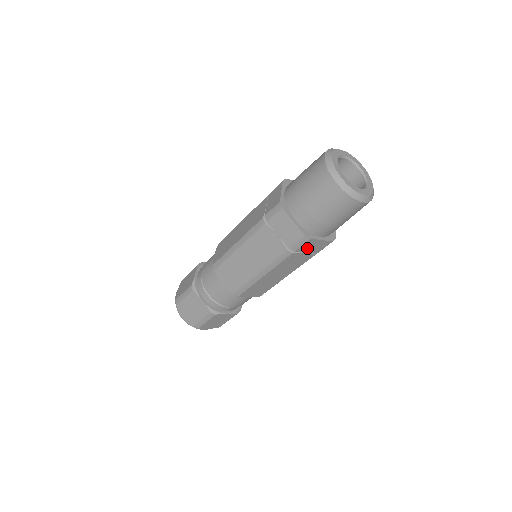
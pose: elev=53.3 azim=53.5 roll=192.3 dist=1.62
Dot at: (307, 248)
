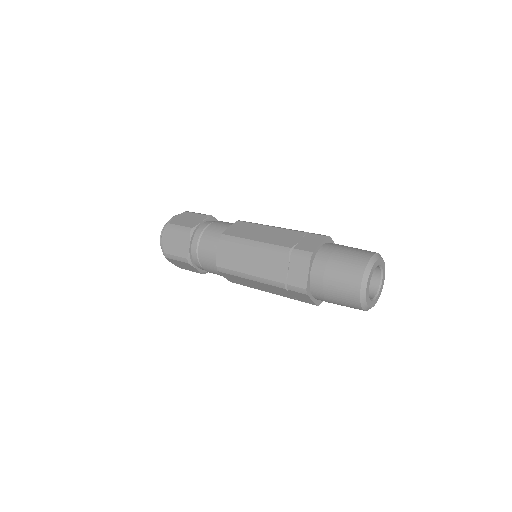
Dot at: (298, 295)
